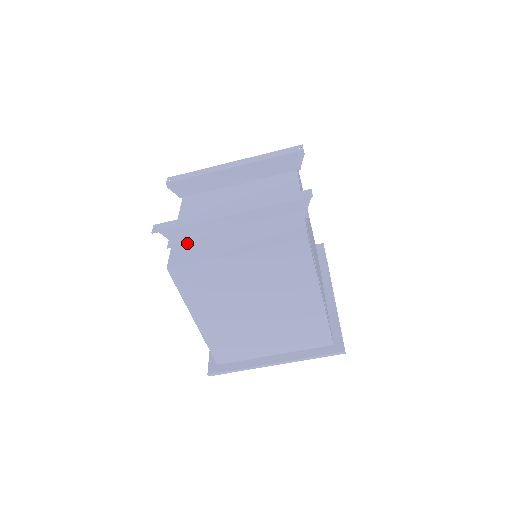
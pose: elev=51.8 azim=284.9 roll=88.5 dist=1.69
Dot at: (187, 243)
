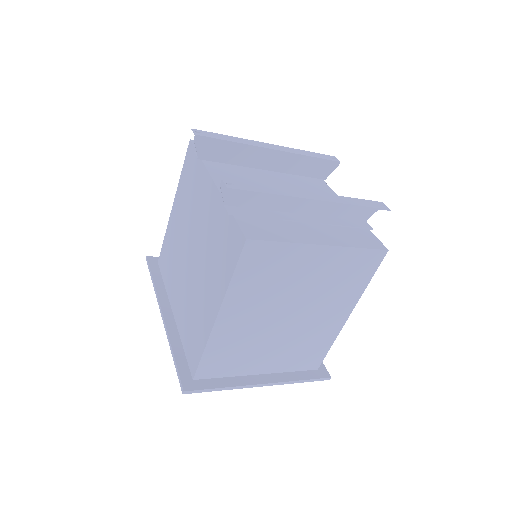
Dot at: (253, 216)
